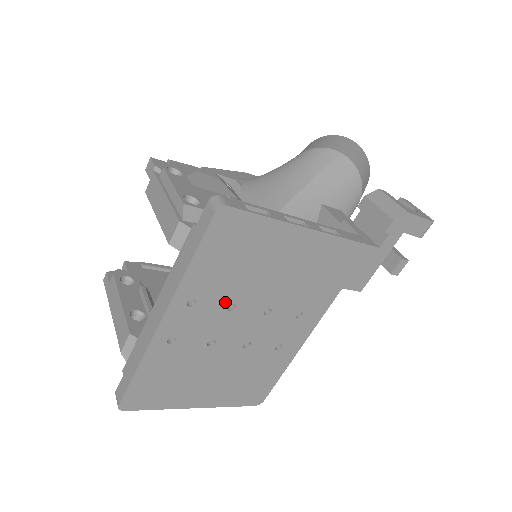
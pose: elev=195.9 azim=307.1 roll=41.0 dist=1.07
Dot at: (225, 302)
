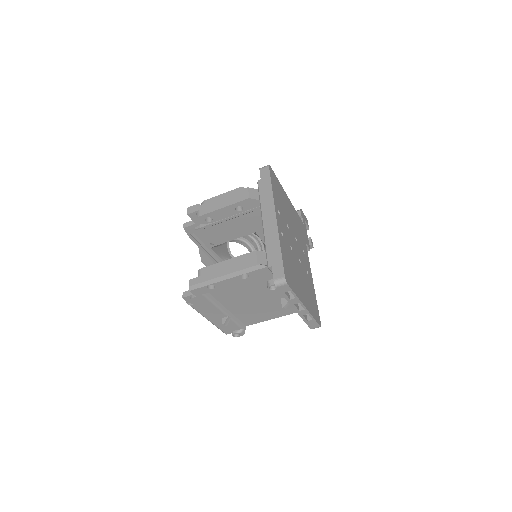
Dot at: (285, 221)
